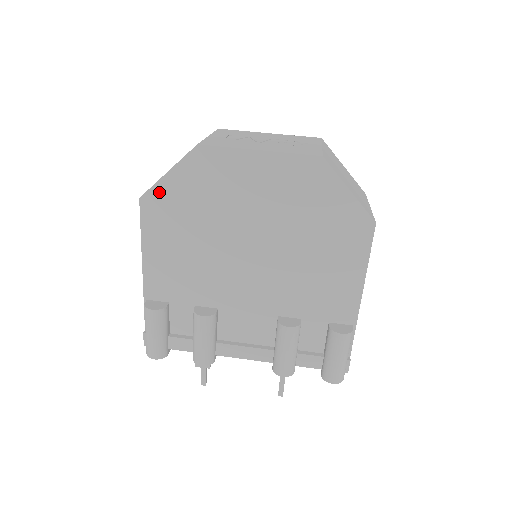
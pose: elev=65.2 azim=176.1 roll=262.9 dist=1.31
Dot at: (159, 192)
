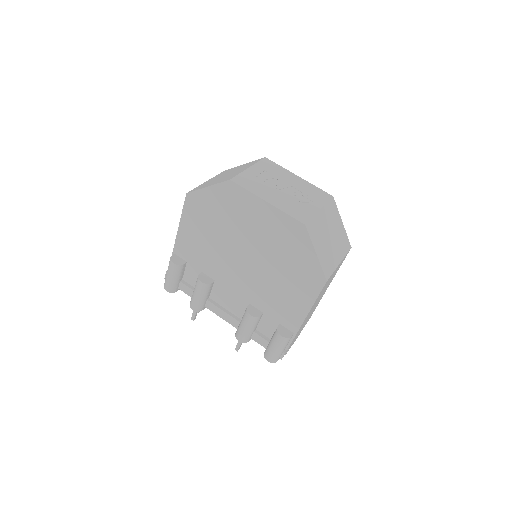
Dot at: (199, 196)
